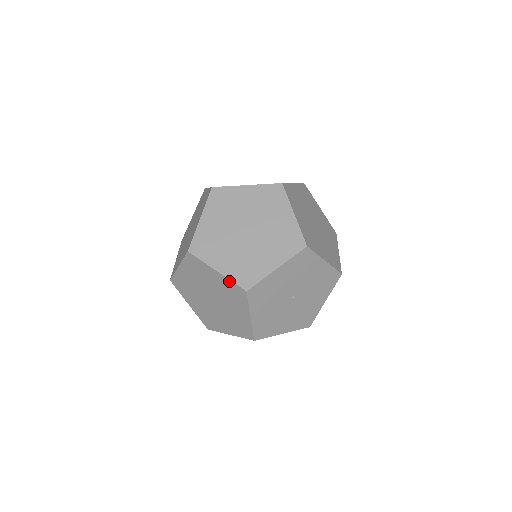
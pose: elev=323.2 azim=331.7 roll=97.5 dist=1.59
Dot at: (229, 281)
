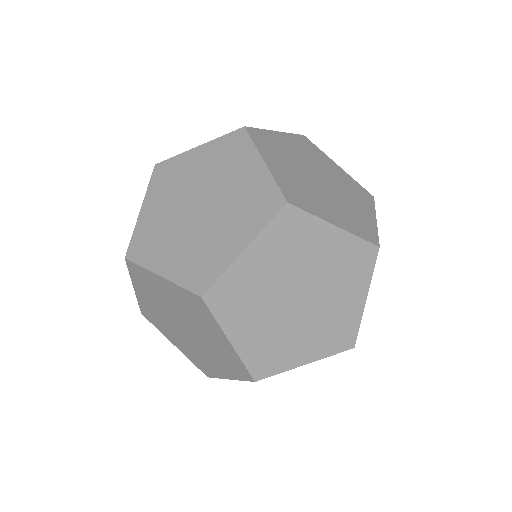
Dot at: (354, 238)
